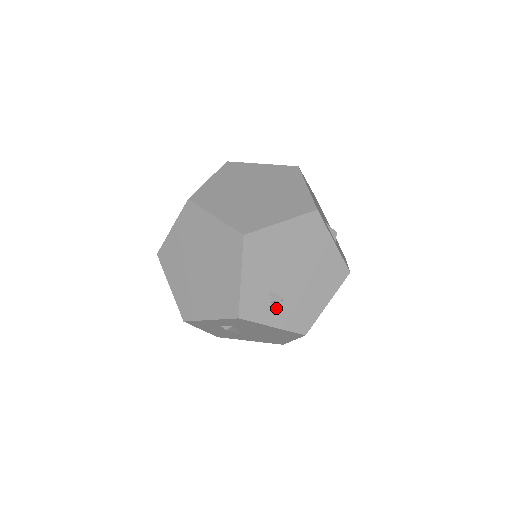
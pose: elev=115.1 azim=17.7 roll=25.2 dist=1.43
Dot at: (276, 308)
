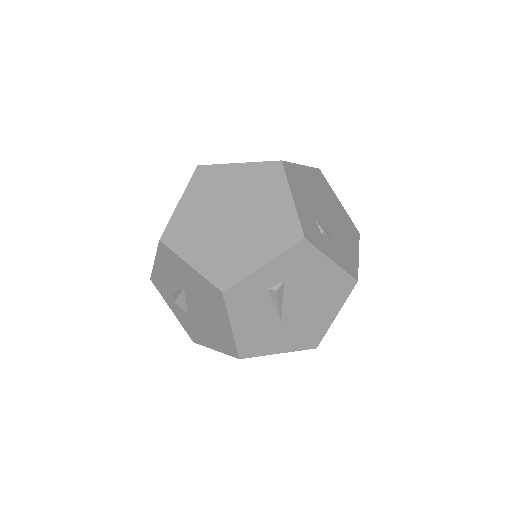
Dot at: (327, 242)
